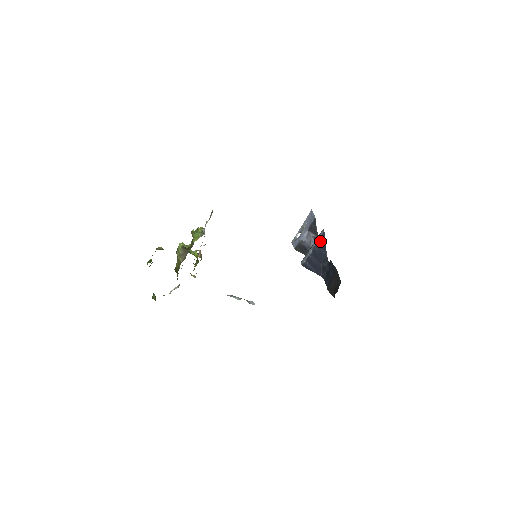
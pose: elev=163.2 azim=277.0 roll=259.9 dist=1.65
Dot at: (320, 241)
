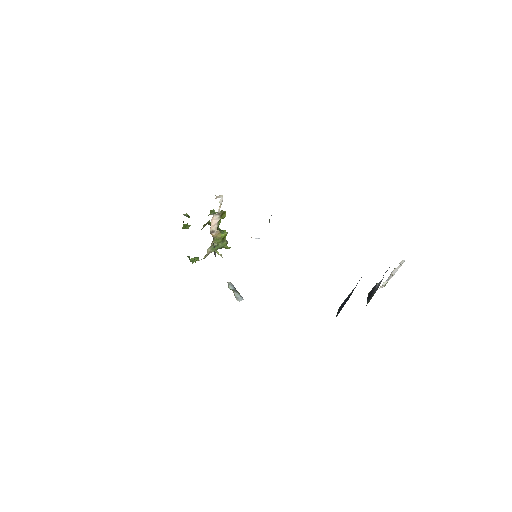
Dot at: occluded
